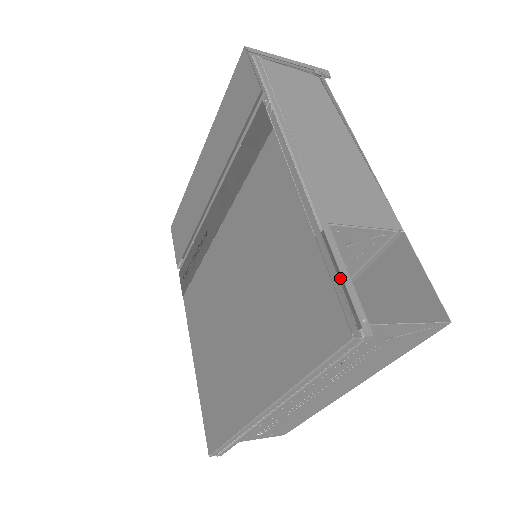
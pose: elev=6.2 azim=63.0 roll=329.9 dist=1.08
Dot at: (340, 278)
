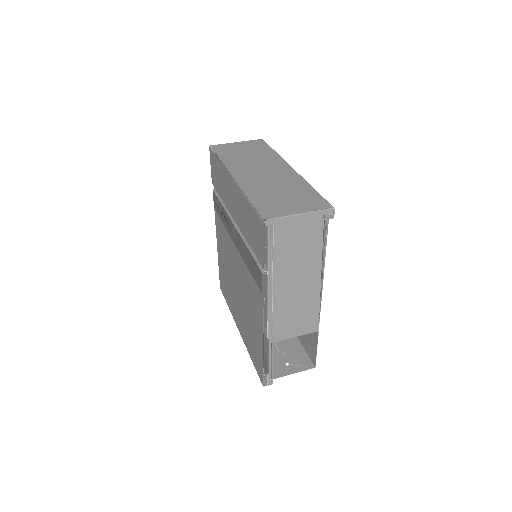
Dot at: (268, 367)
